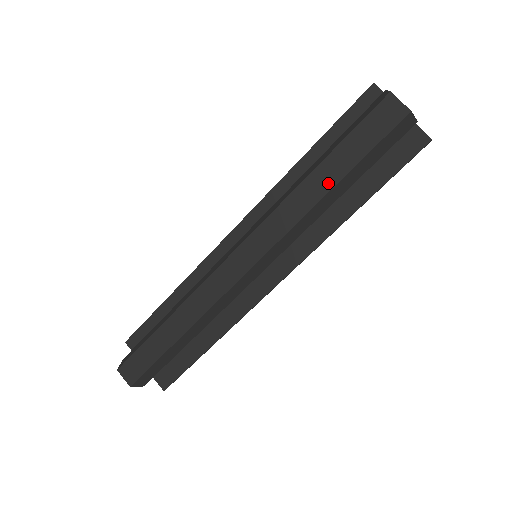
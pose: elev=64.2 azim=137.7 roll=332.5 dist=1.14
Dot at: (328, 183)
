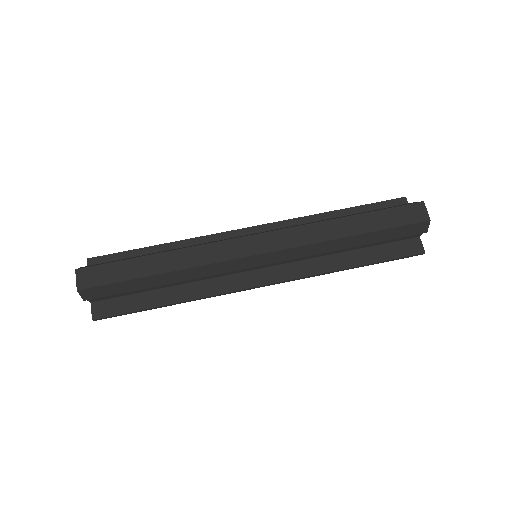
Dot at: (353, 230)
